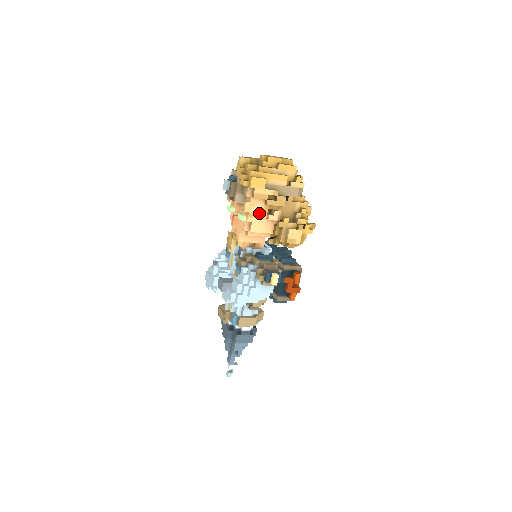
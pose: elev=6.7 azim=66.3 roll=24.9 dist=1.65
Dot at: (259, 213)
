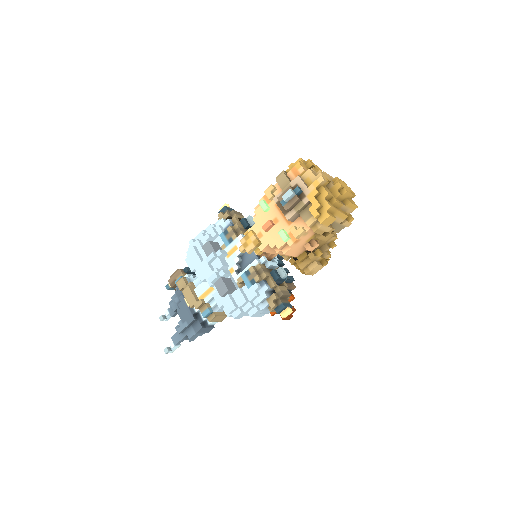
Dot at: (303, 241)
